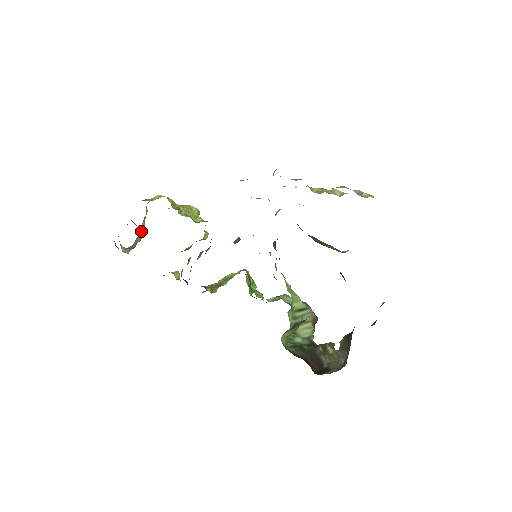
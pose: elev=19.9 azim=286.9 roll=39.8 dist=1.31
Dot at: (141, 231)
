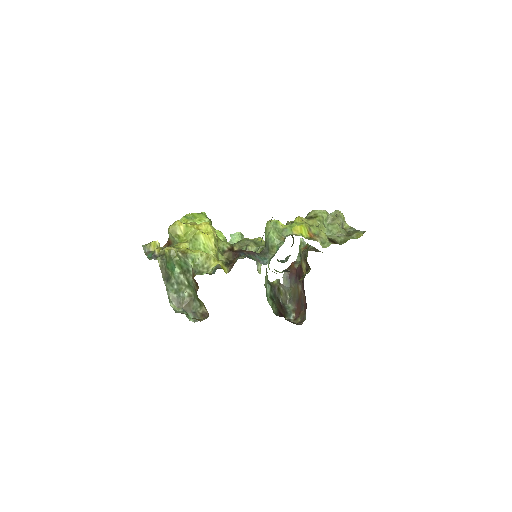
Dot at: (182, 281)
